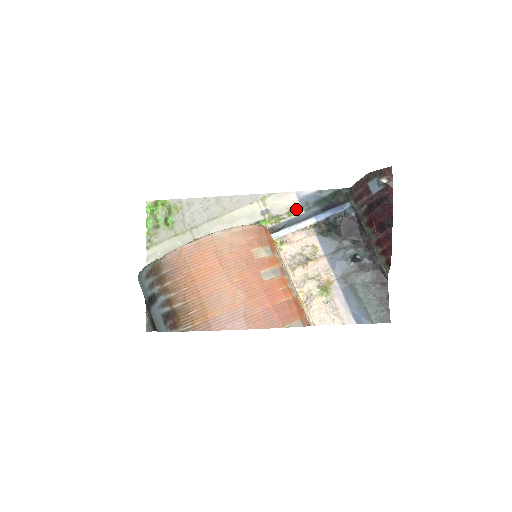
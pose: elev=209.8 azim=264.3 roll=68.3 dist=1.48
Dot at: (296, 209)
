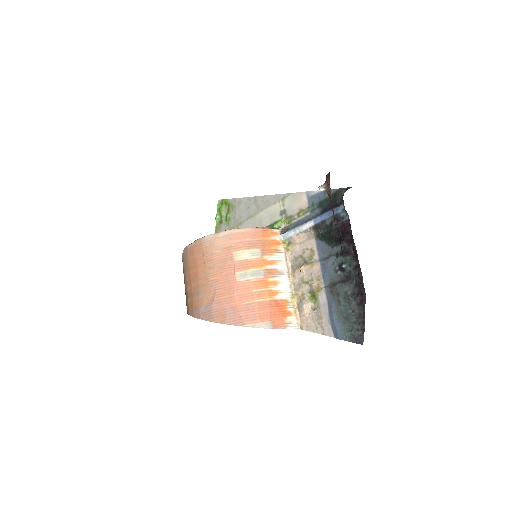
Dot at: (304, 210)
